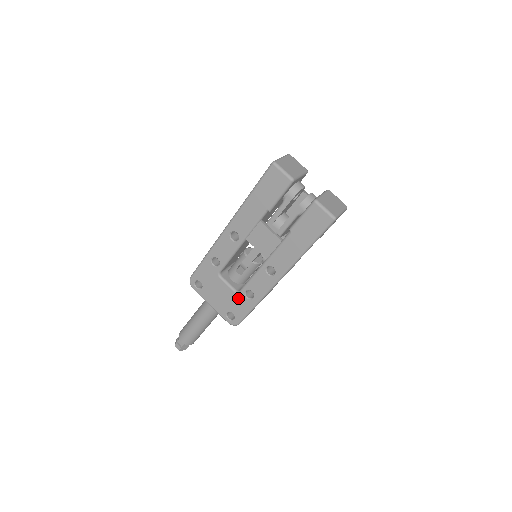
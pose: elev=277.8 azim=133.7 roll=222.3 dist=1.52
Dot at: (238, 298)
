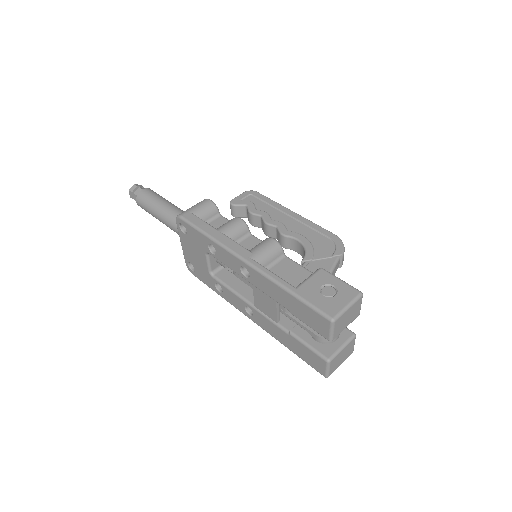
Dot at: (208, 275)
